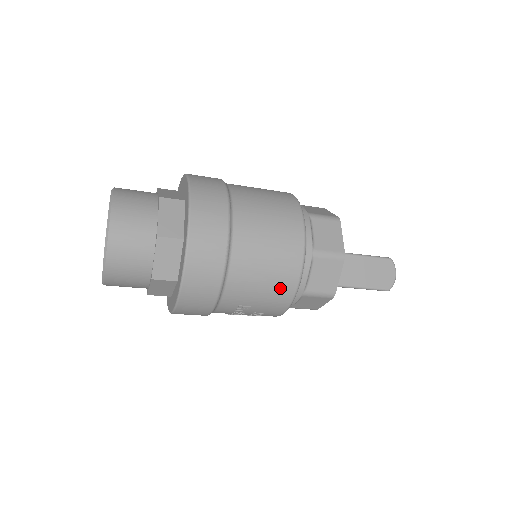
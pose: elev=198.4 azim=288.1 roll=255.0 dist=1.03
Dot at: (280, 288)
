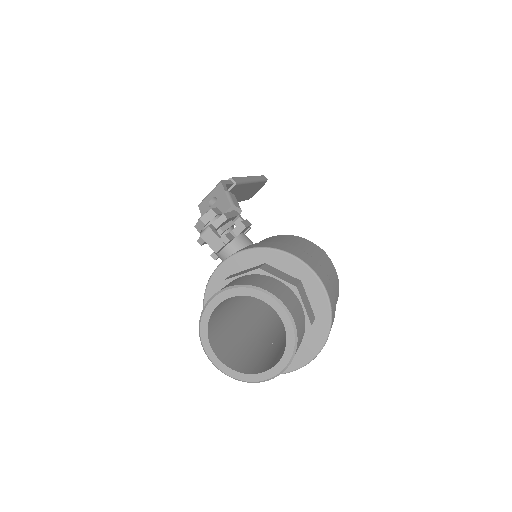
Dot at: occluded
